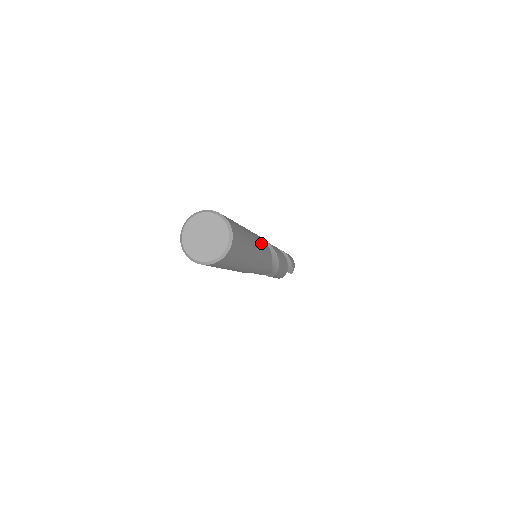
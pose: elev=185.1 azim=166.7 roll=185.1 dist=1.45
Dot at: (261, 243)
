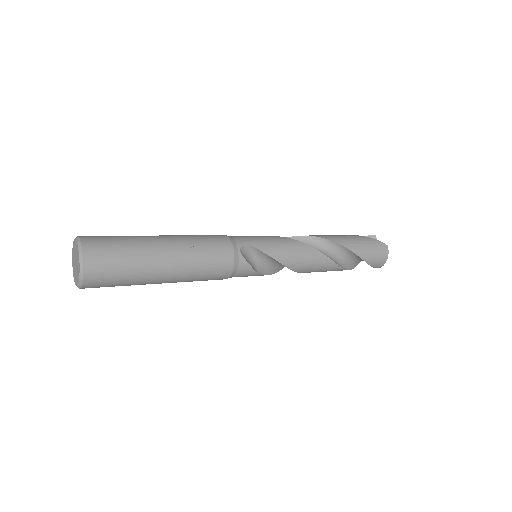
Dot at: (207, 269)
